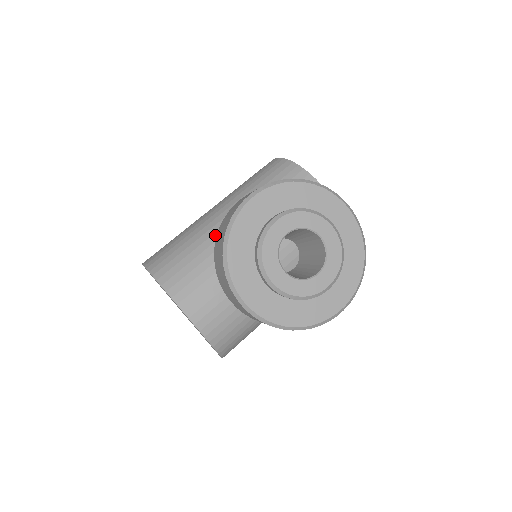
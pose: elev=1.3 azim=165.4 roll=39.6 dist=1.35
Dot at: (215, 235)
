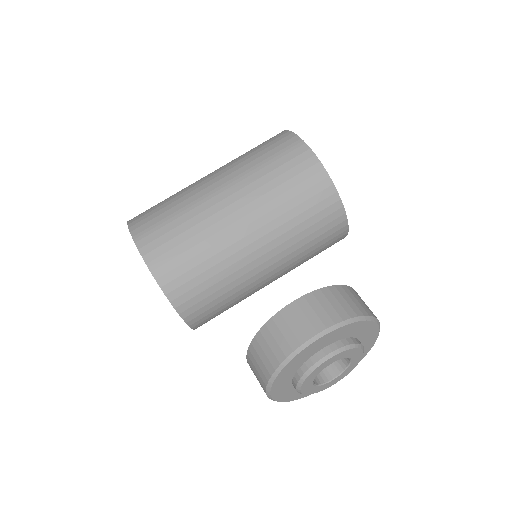
Dot at: (230, 249)
